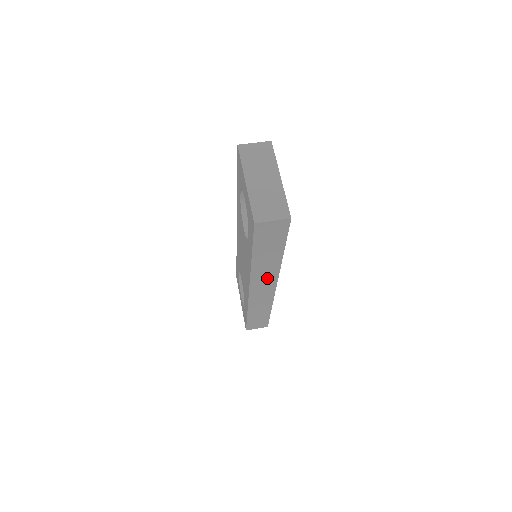
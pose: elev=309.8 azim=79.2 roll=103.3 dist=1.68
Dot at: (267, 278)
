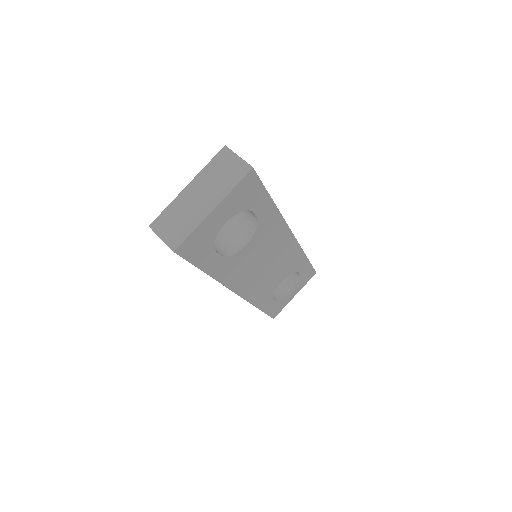
Dot at: occluded
